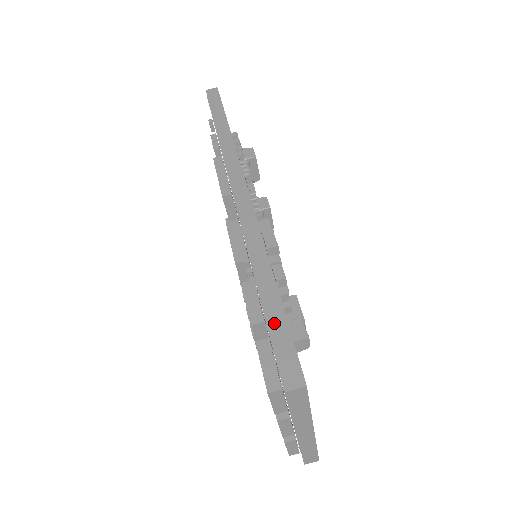
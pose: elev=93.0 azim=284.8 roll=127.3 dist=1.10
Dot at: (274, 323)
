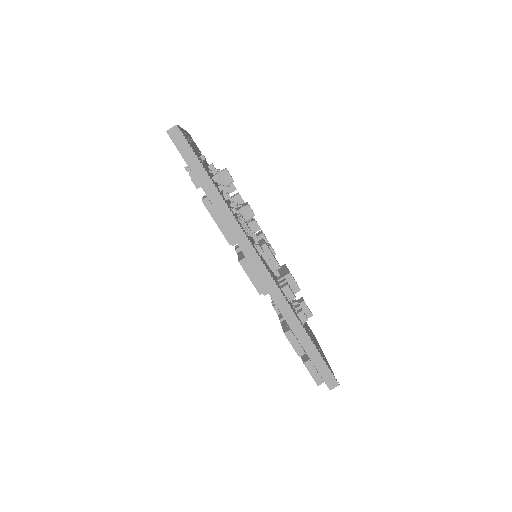
Dot at: (314, 359)
